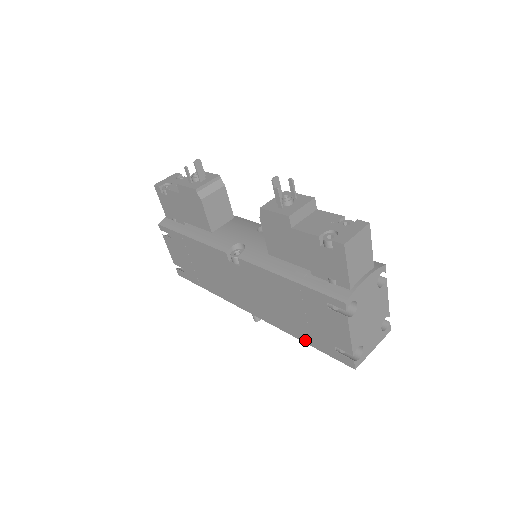
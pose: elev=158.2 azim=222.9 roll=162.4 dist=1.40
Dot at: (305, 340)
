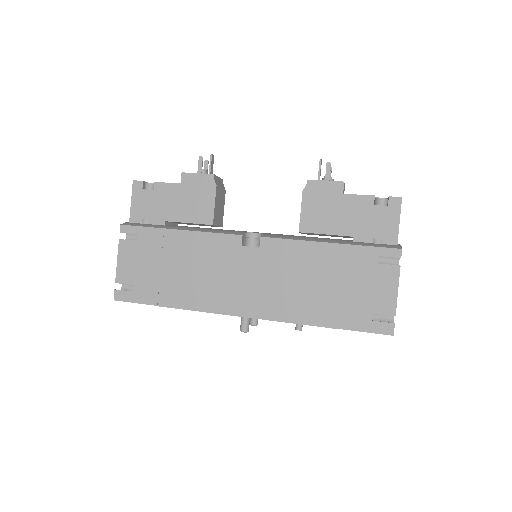
Dot at: (329, 323)
